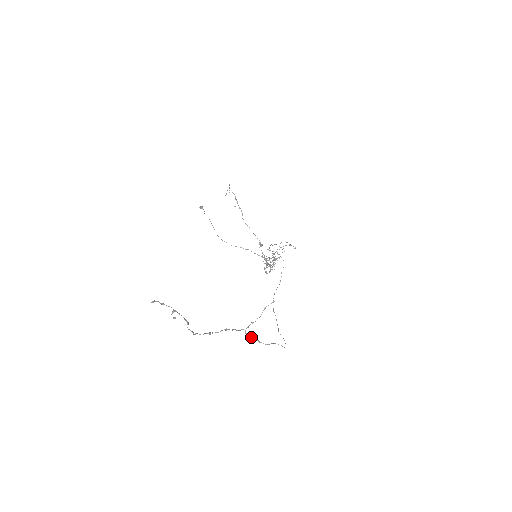
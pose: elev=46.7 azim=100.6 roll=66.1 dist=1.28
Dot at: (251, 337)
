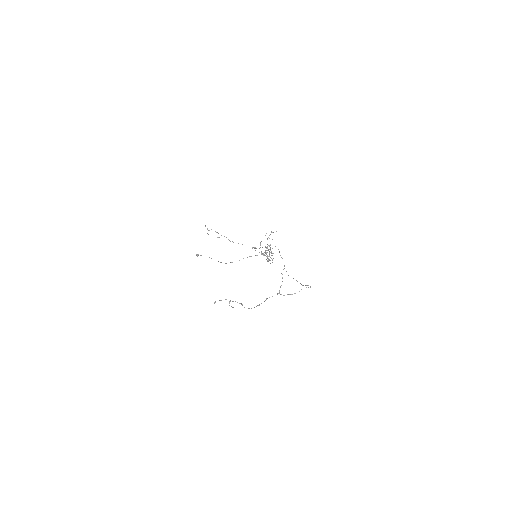
Dot at: occluded
